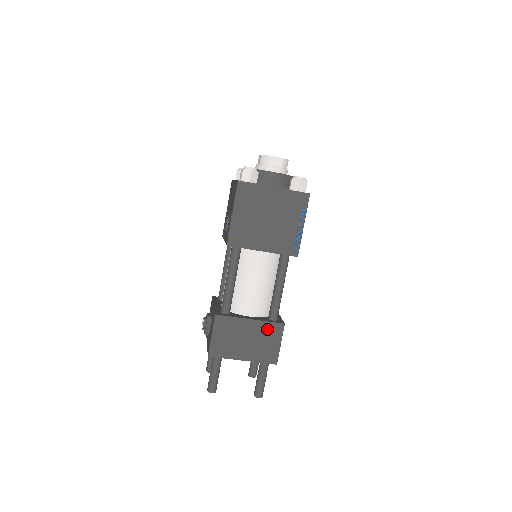
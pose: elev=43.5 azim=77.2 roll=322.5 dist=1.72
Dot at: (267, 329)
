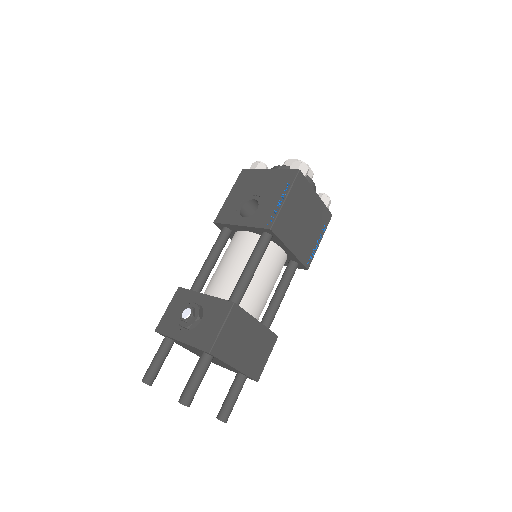
Dot at: (265, 337)
